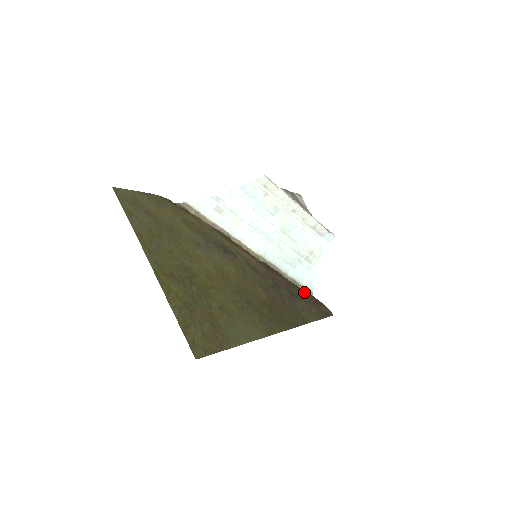
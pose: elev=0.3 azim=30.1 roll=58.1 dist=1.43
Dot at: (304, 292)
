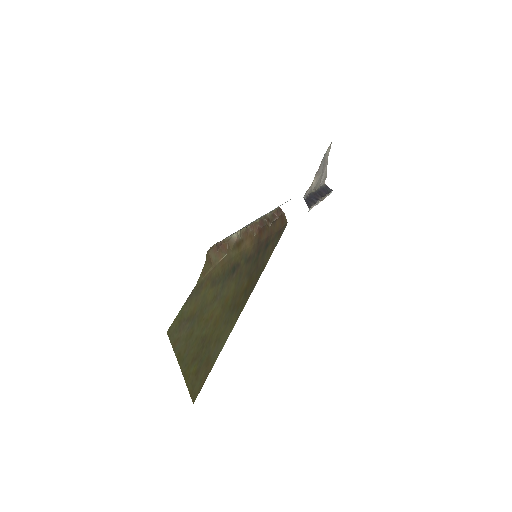
Dot at: (276, 223)
